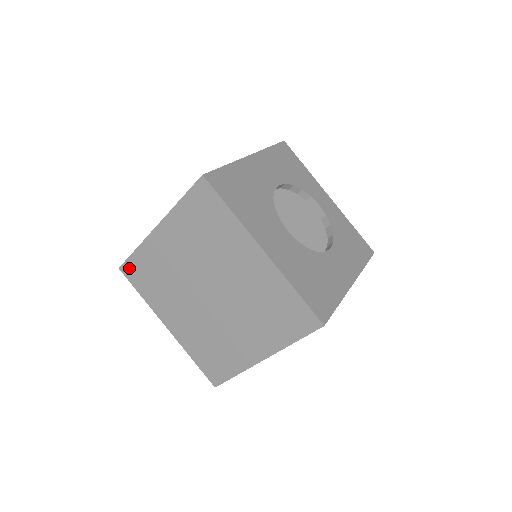
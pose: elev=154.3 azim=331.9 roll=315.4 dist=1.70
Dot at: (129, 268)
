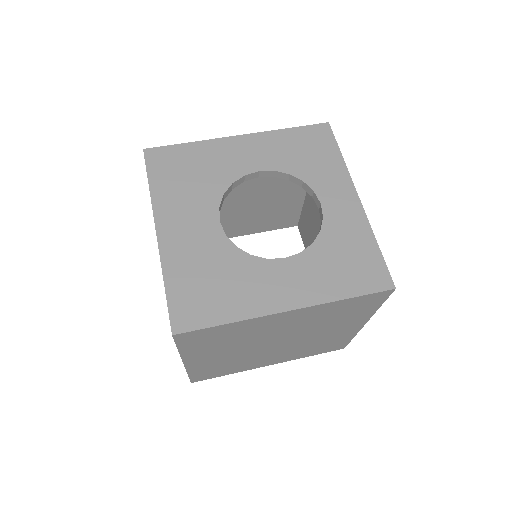
Dot at: occluded
